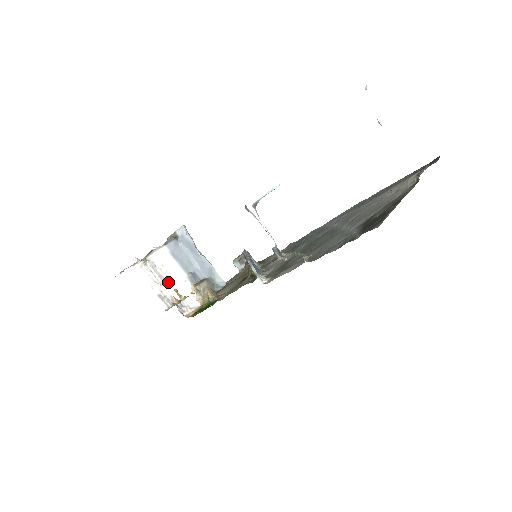
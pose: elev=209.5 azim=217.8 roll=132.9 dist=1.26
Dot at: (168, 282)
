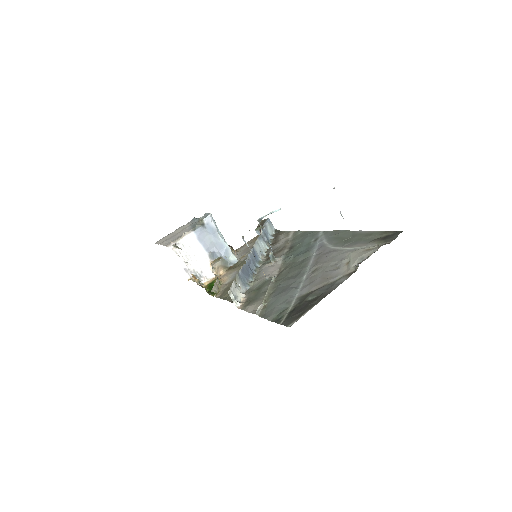
Dot at: (192, 259)
